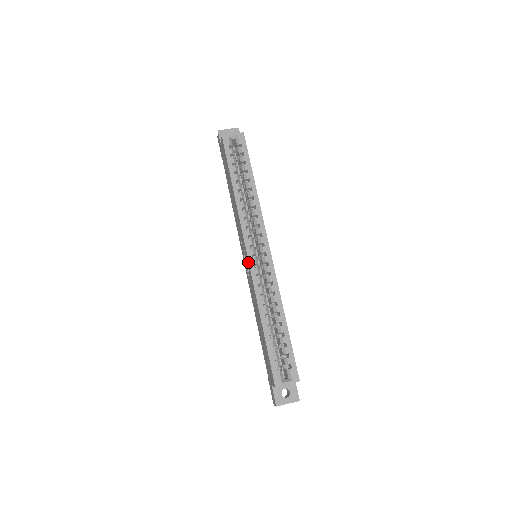
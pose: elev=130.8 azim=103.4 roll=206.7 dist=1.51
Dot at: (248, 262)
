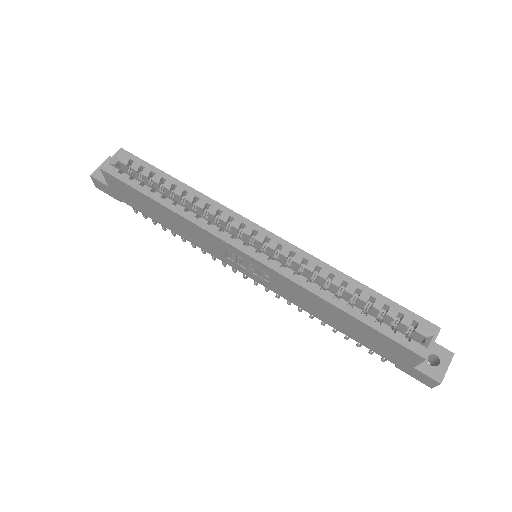
Dot at: (259, 263)
